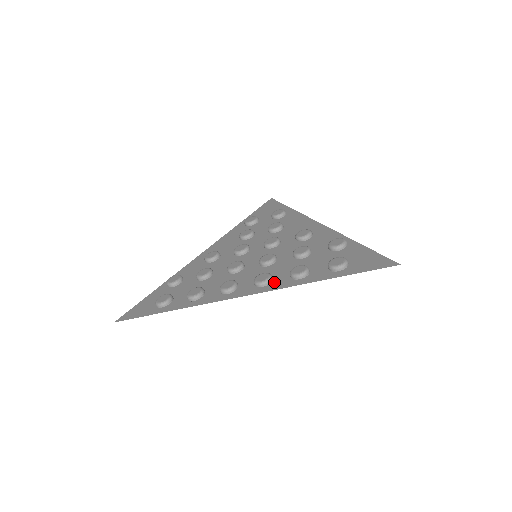
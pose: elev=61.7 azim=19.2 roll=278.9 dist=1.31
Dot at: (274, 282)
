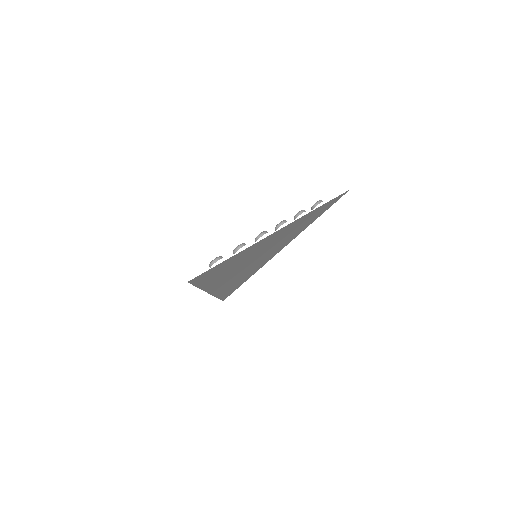
Dot at: occluded
